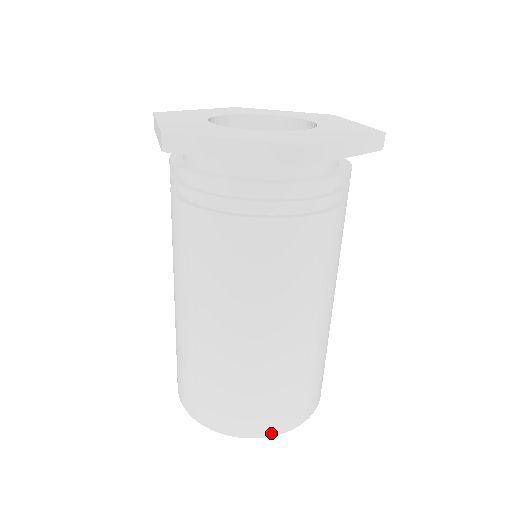
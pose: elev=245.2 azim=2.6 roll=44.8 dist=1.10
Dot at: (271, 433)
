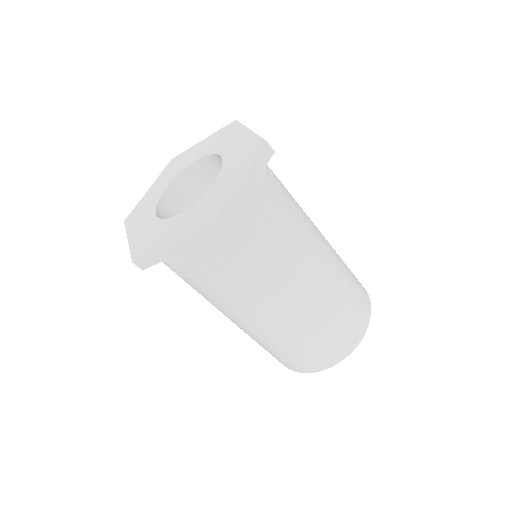
Dot at: (292, 369)
